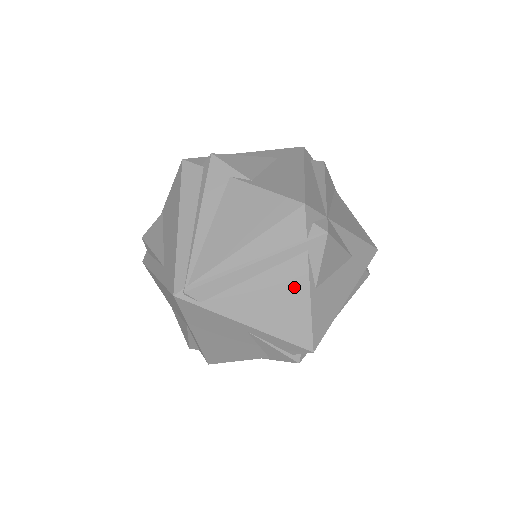
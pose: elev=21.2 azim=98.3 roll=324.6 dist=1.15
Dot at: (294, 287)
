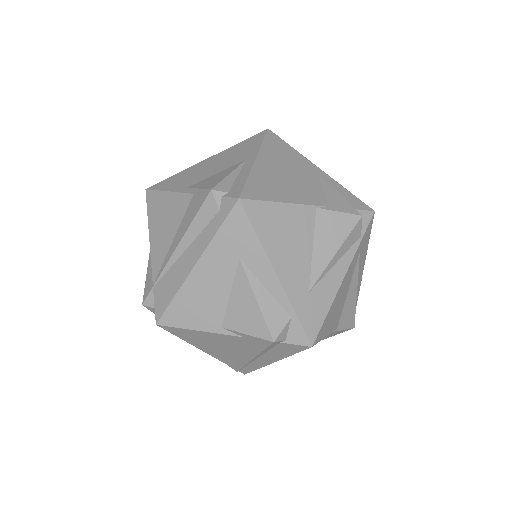
Dot at: occluded
